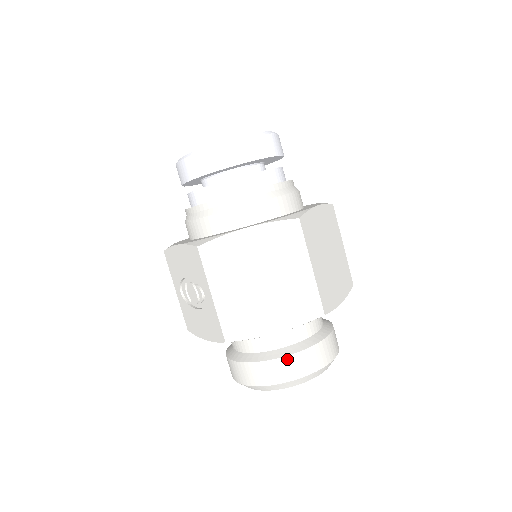
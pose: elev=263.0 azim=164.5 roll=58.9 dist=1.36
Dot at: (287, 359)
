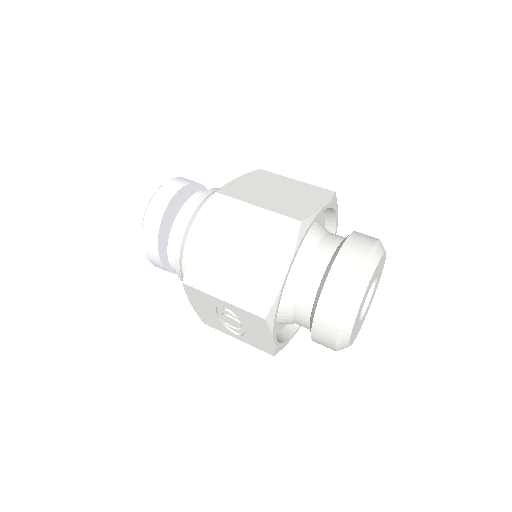
Dot at: (328, 283)
